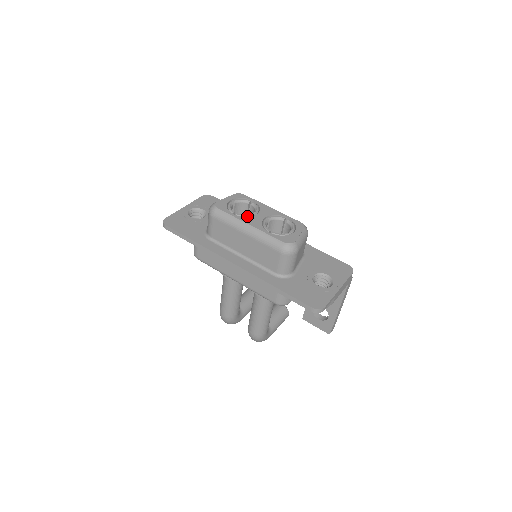
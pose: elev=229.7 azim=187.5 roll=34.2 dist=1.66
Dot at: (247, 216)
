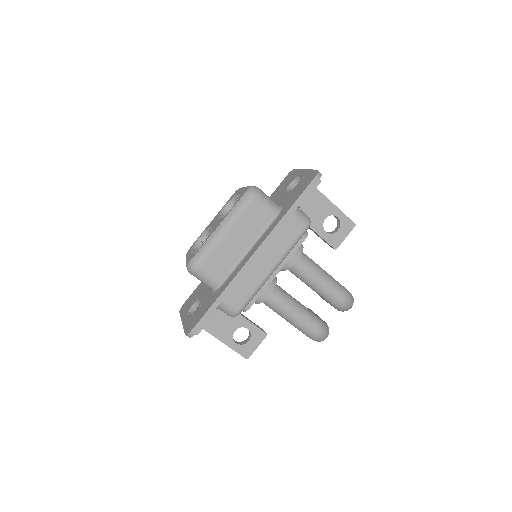
Dot at: (210, 233)
